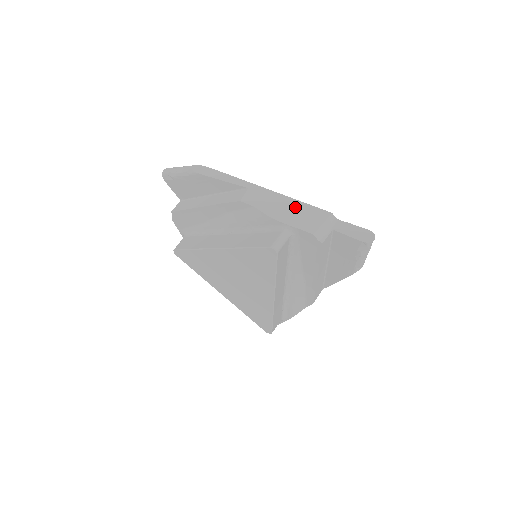
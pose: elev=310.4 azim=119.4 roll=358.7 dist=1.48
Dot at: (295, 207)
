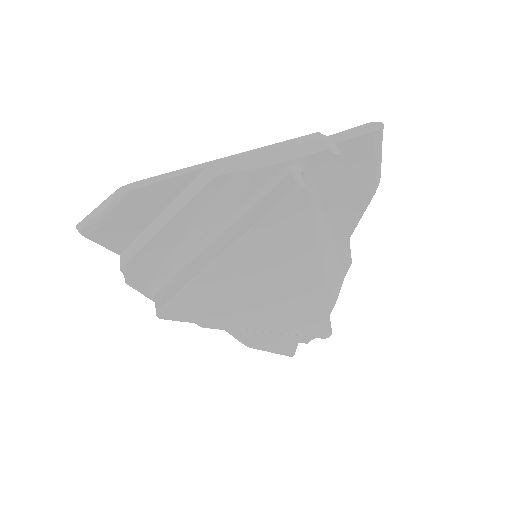
Dot at: (278, 148)
